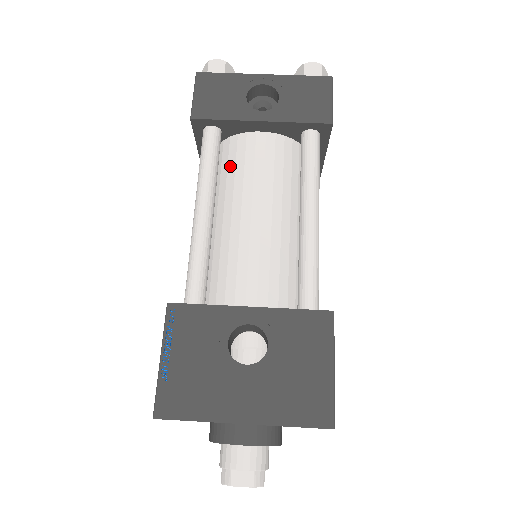
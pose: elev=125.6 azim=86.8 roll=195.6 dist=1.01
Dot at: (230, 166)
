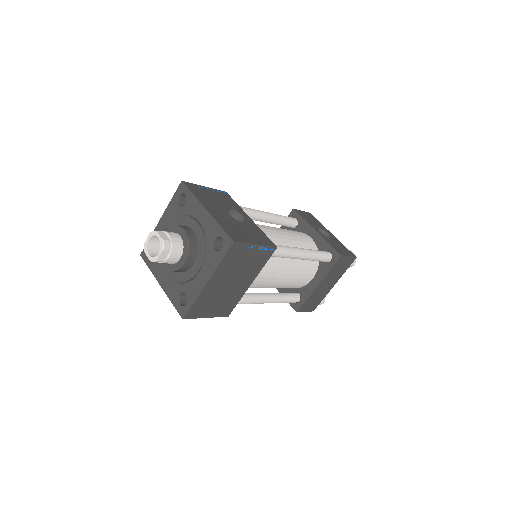
Dot at: occluded
